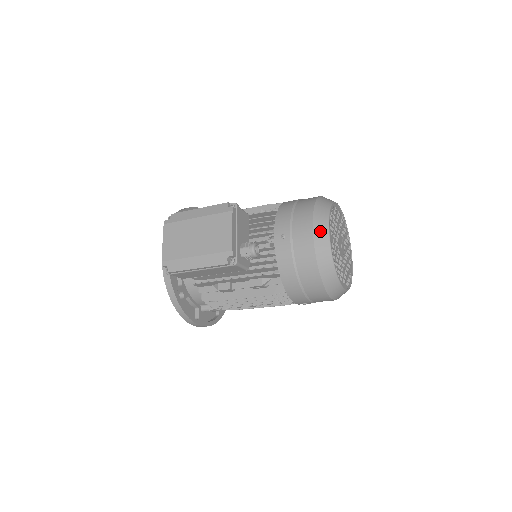
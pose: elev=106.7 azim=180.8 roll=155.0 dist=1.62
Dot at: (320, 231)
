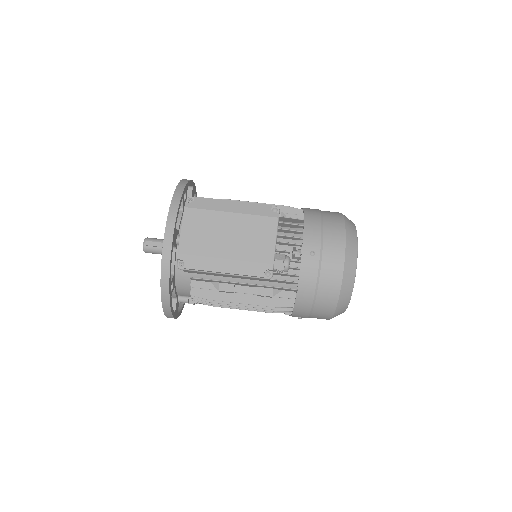
Dot at: (350, 257)
